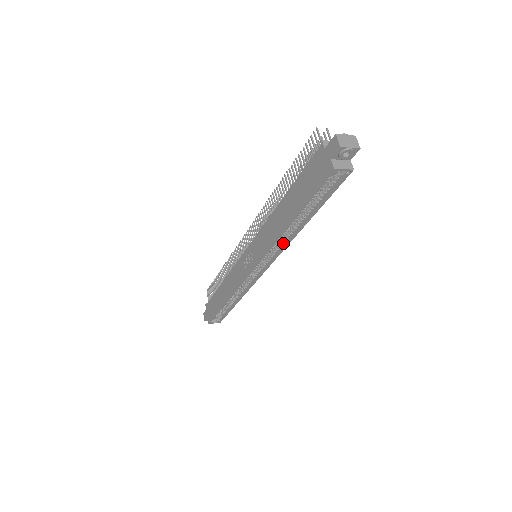
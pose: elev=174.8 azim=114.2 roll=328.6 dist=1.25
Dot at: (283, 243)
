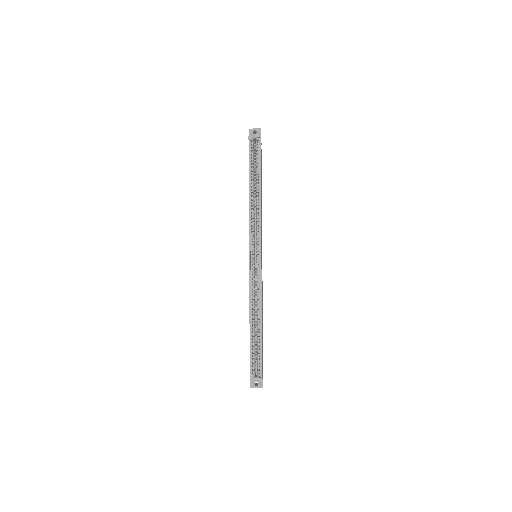
Dot at: (258, 217)
